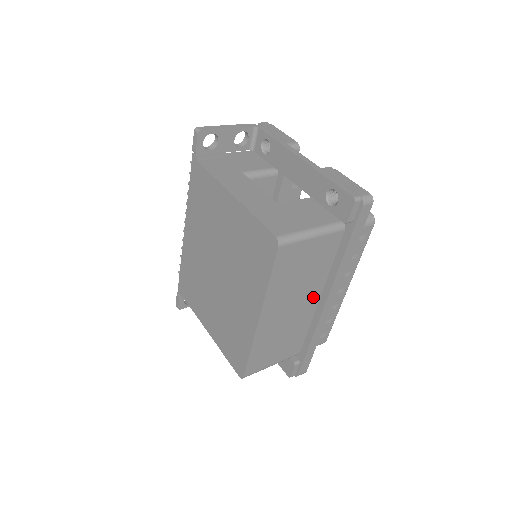
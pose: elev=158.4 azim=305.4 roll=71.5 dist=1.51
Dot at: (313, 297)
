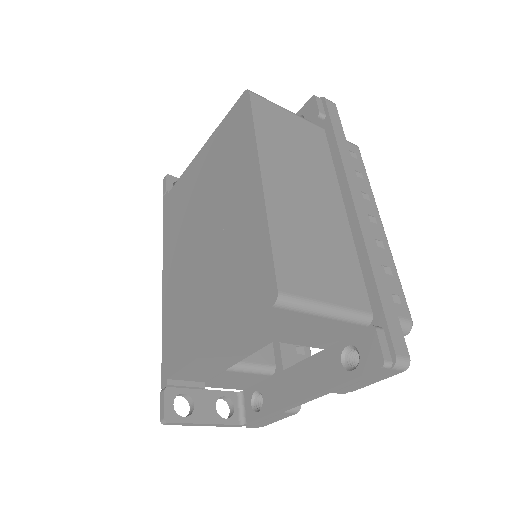
Dot at: (333, 200)
